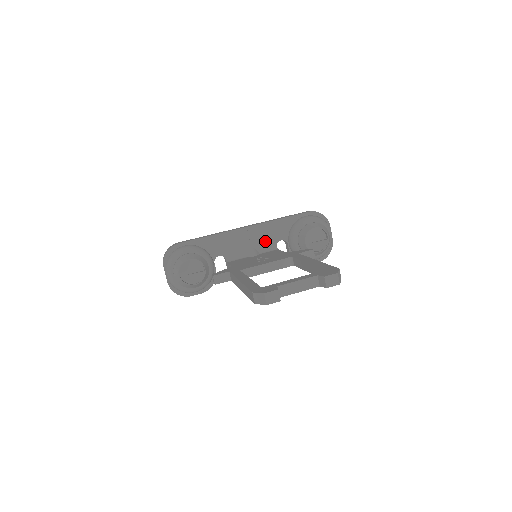
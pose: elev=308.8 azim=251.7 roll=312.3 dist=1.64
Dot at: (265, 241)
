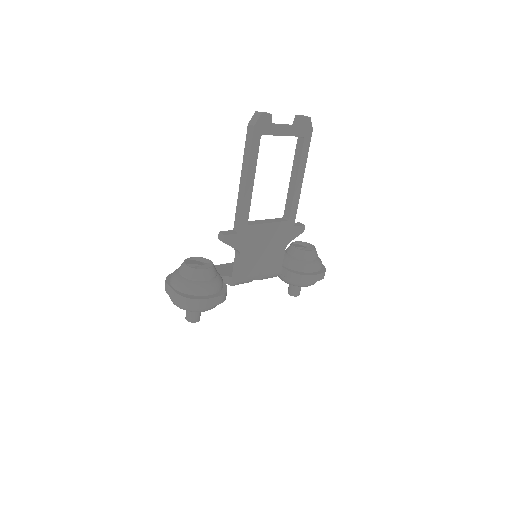
Dot at: occluded
